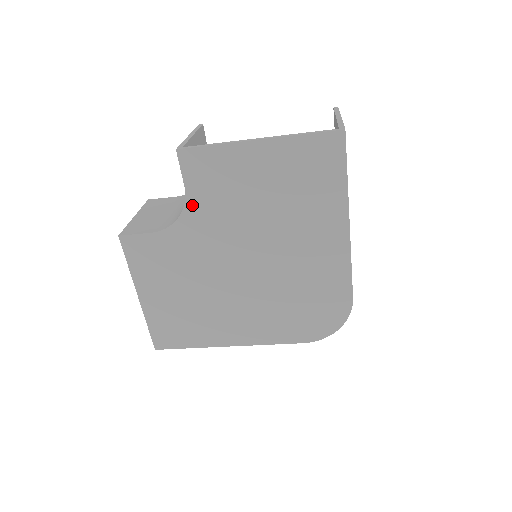
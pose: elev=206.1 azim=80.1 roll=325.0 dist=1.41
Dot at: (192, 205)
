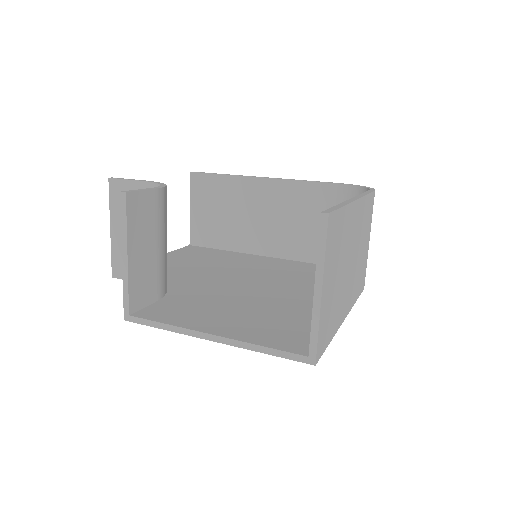
Dot at: occluded
